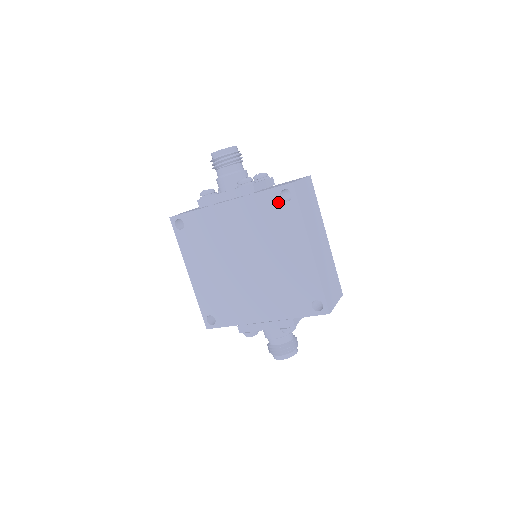
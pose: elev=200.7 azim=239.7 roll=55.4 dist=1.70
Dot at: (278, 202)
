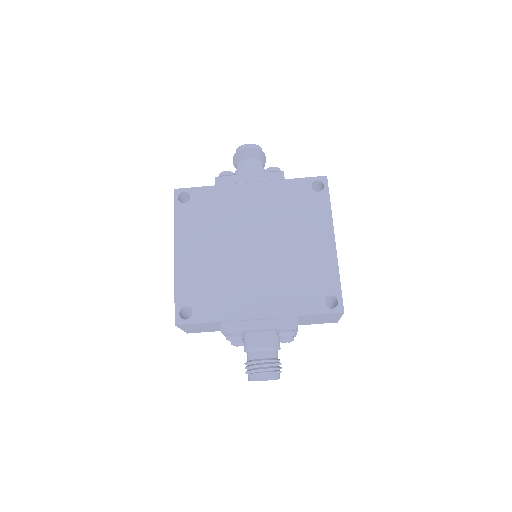
Dot at: (308, 191)
